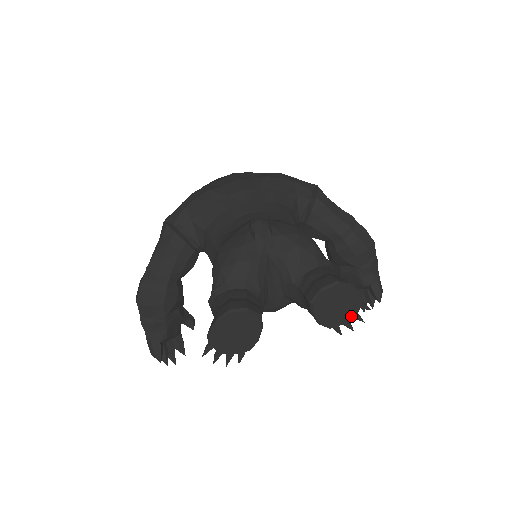
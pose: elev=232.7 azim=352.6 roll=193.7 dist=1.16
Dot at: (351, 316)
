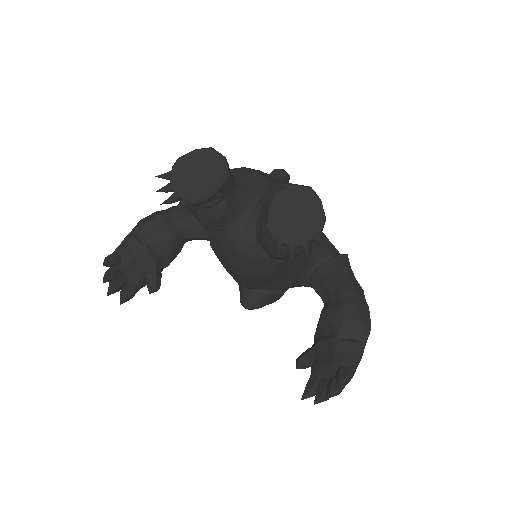
Dot at: (300, 239)
